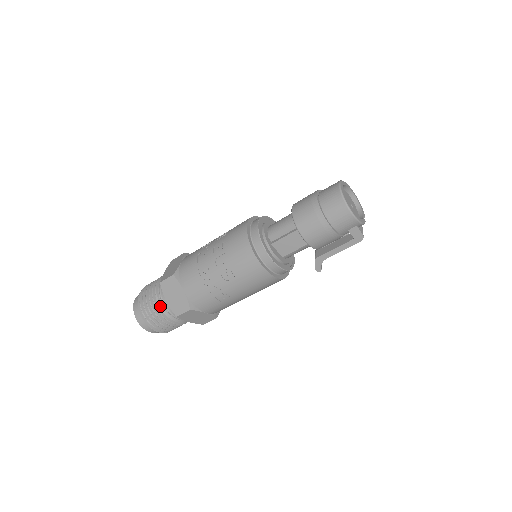
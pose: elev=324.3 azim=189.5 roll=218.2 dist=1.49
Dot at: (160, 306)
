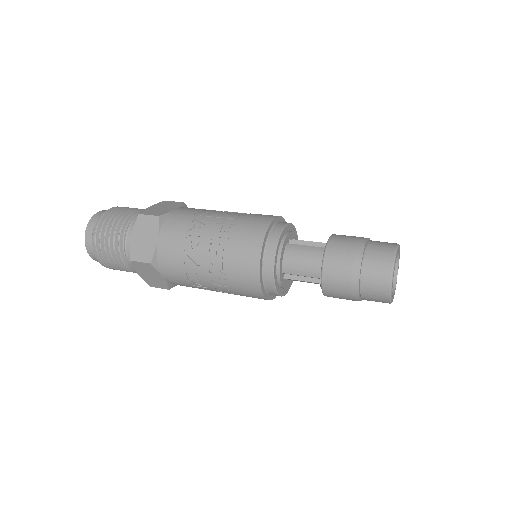
Dot at: (127, 267)
